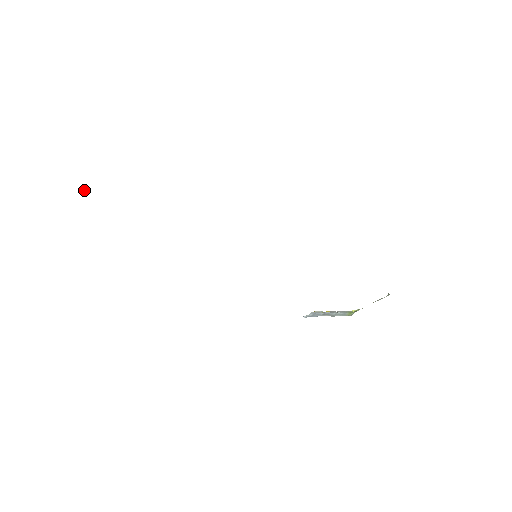
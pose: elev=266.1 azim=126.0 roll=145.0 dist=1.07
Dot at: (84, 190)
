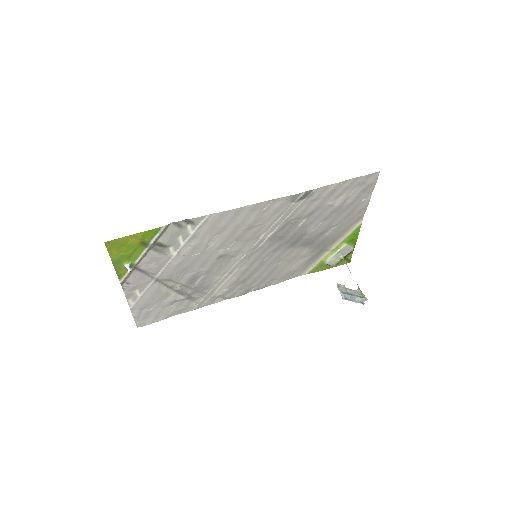
Dot at: (128, 266)
